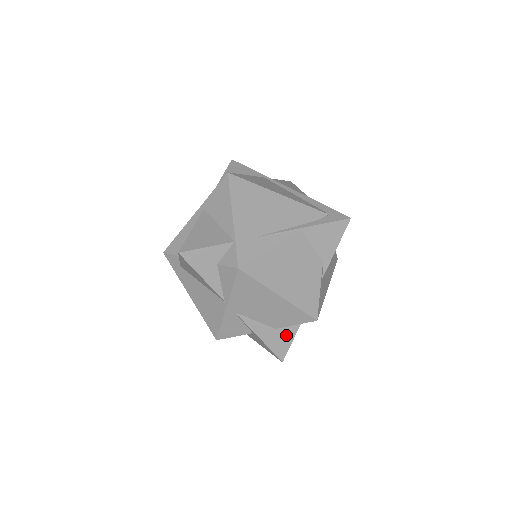
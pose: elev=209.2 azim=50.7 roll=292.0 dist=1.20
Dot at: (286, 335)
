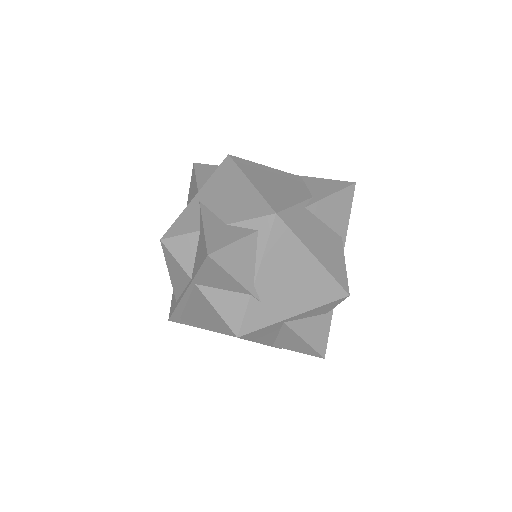
Dot at: (233, 234)
